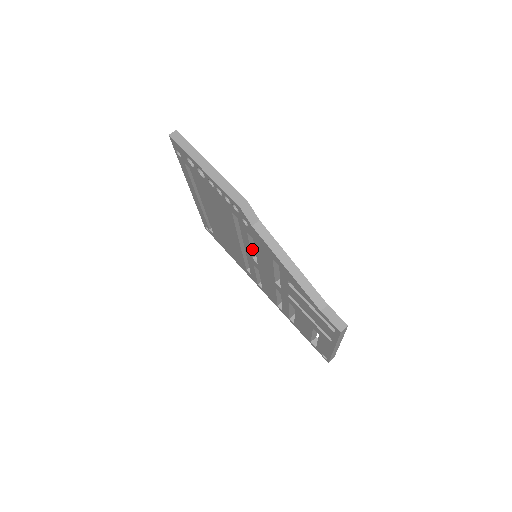
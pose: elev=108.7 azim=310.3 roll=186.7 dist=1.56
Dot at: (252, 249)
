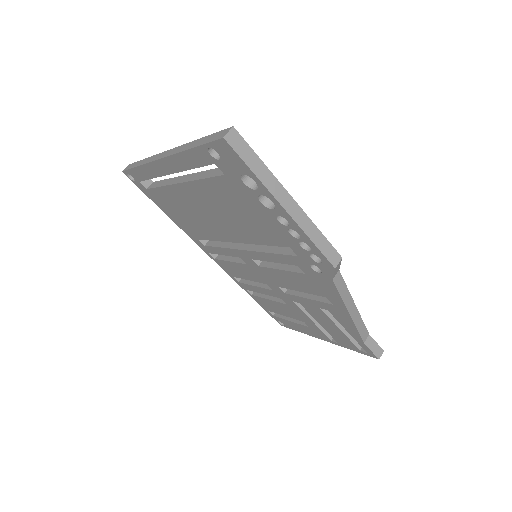
Dot at: occluded
